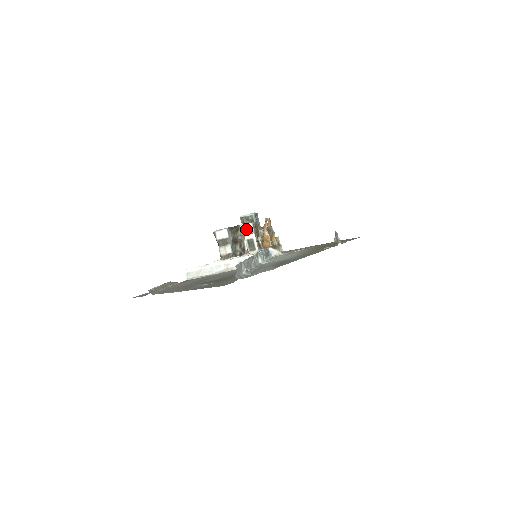
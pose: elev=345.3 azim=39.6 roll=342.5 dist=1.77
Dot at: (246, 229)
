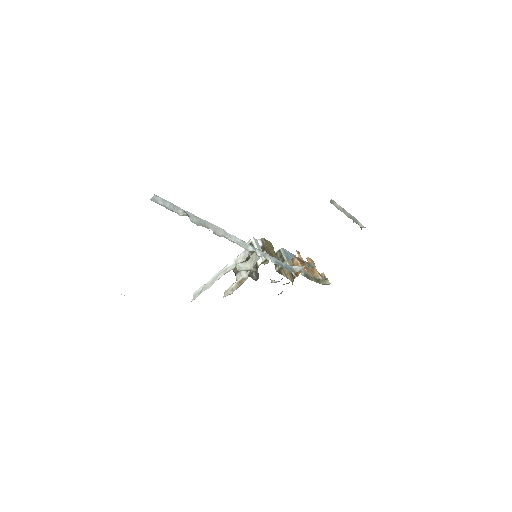
Dot at: occluded
